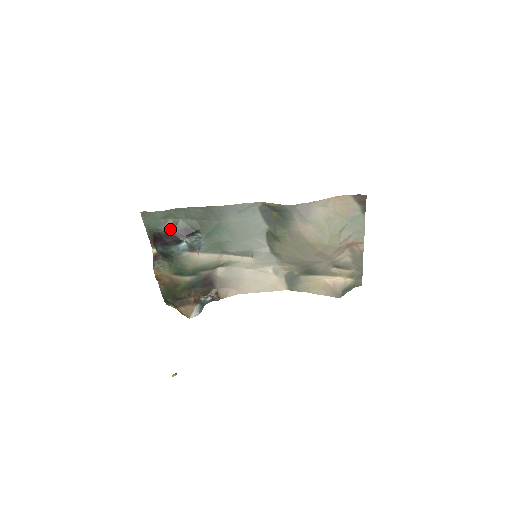
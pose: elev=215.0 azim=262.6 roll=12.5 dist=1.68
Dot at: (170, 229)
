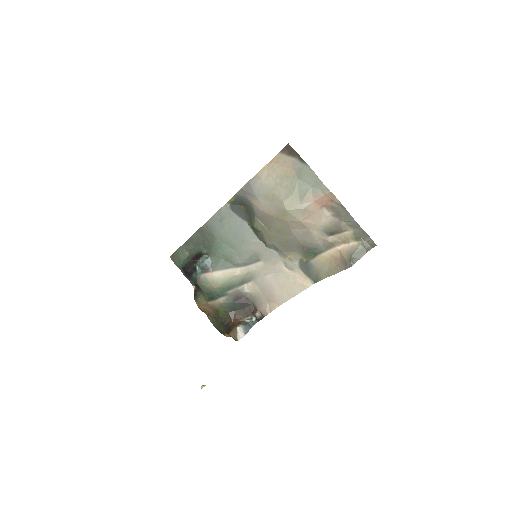
Dot at: (187, 261)
